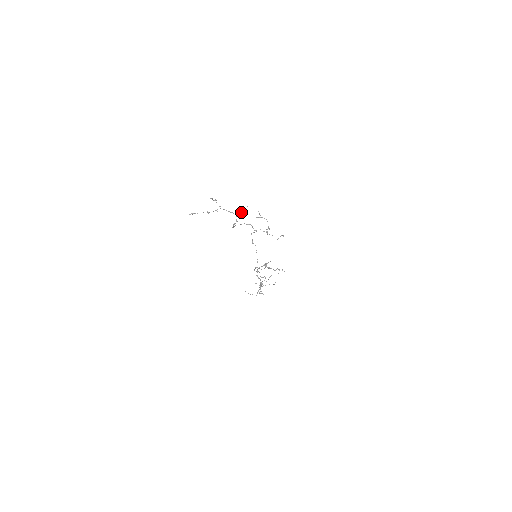
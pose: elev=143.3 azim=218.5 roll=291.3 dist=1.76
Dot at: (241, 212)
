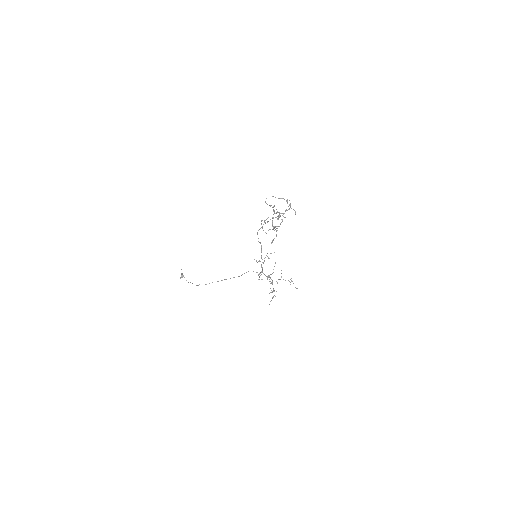
Dot at: (289, 204)
